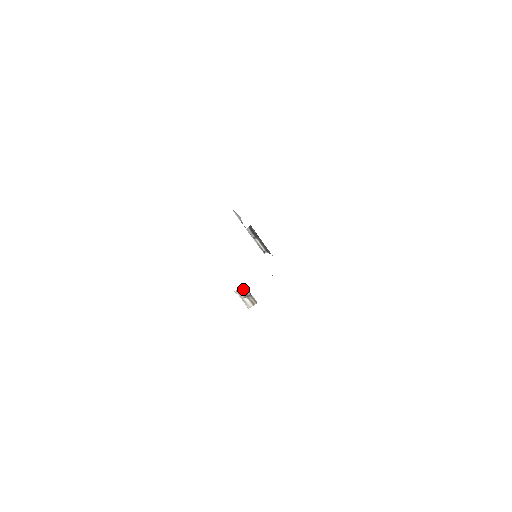
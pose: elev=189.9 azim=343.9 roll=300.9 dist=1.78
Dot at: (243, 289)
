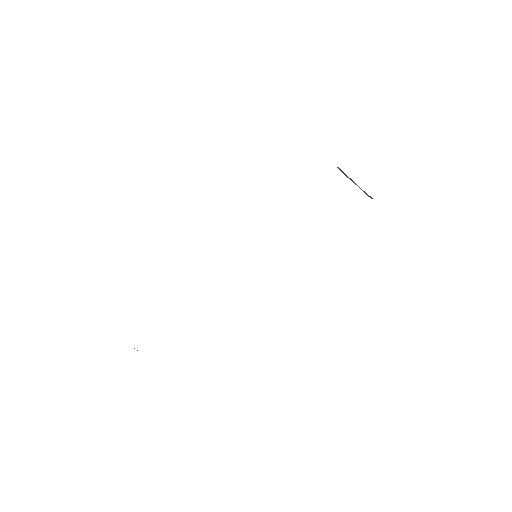
Dot at: occluded
